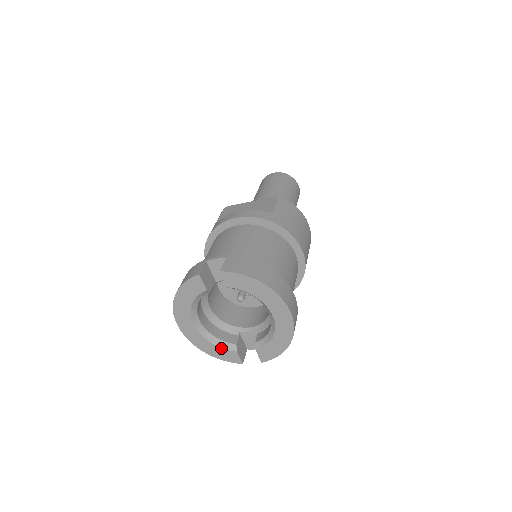
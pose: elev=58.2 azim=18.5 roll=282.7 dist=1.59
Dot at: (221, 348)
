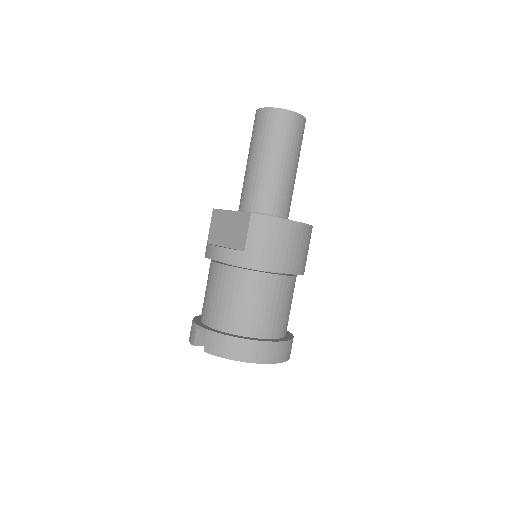
Dot at: occluded
